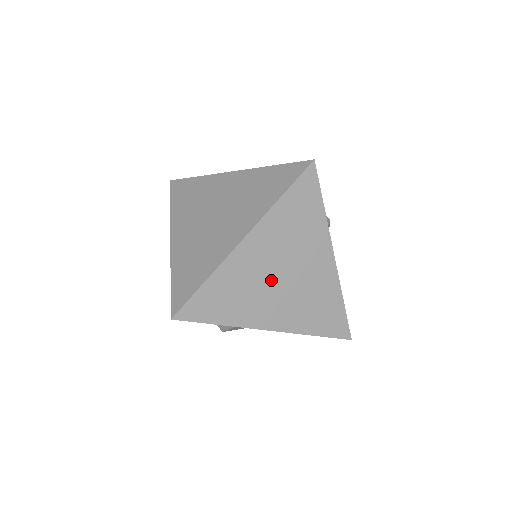
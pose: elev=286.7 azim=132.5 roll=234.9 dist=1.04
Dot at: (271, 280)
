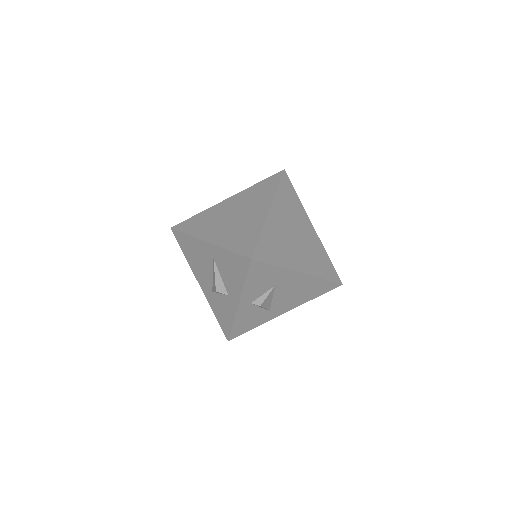
Dot at: (291, 238)
